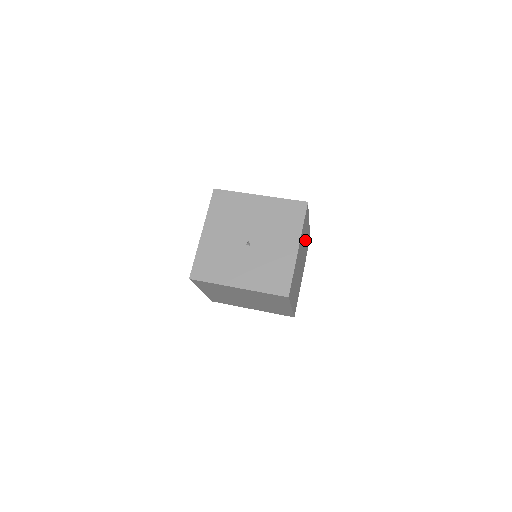
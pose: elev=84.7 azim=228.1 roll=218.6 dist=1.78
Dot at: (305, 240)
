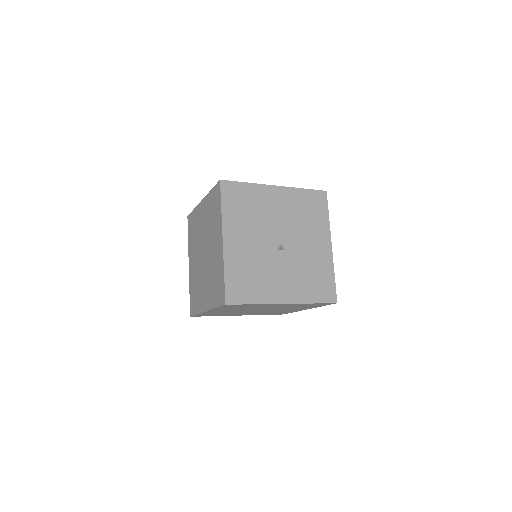
Dot at: occluded
